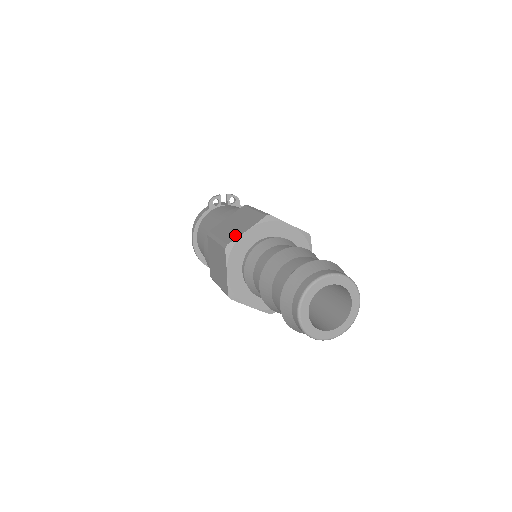
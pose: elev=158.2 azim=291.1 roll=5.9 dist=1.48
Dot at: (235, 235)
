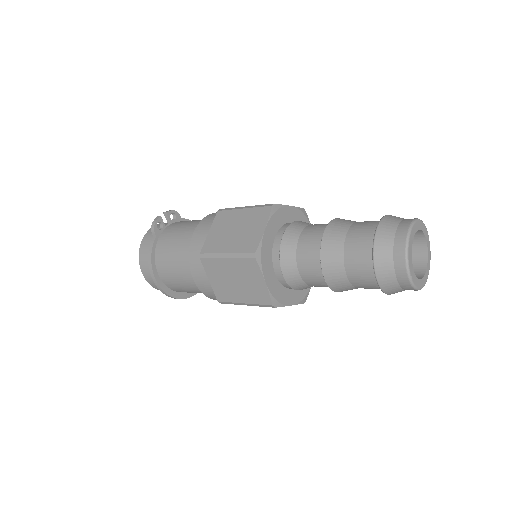
Dot at: (253, 240)
